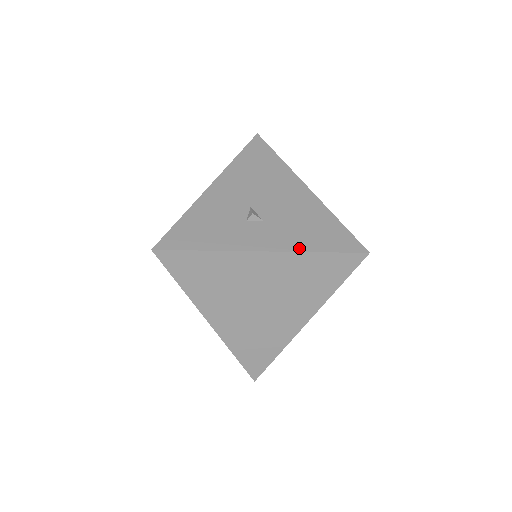
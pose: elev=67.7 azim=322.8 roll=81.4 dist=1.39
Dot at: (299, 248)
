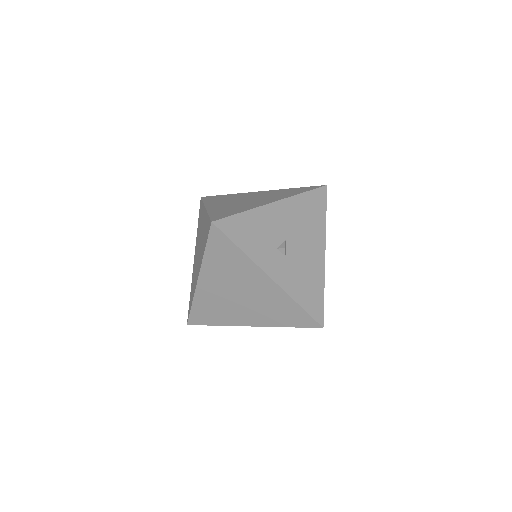
Dot at: (291, 293)
